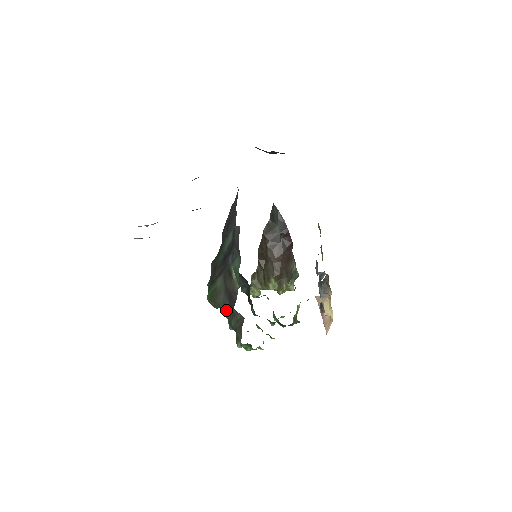
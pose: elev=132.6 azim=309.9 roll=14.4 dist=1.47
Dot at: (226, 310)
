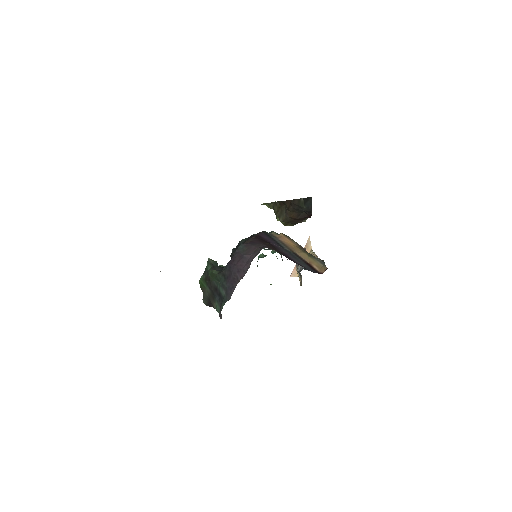
Dot at: (205, 302)
